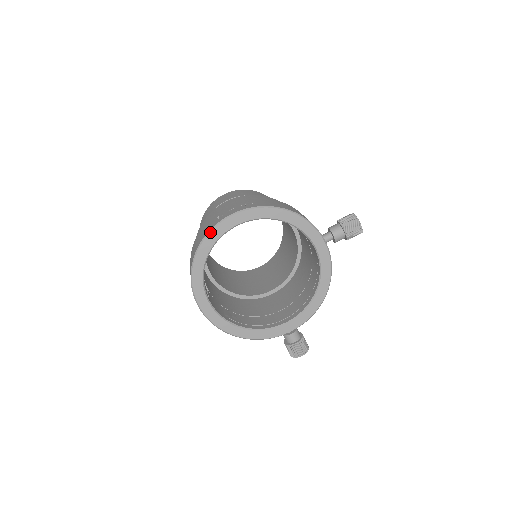
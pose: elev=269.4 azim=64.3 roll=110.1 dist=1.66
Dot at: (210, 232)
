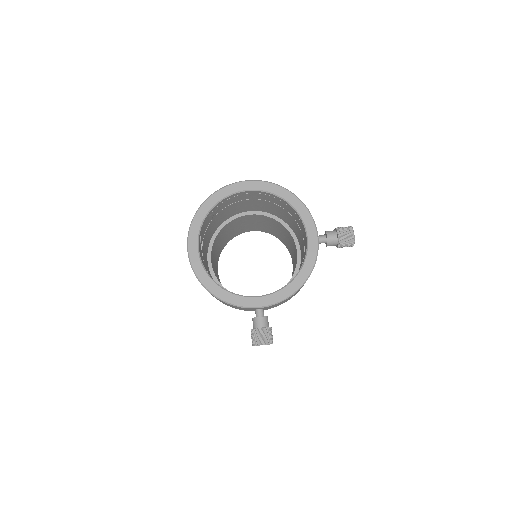
Dot at: (223, 188)
